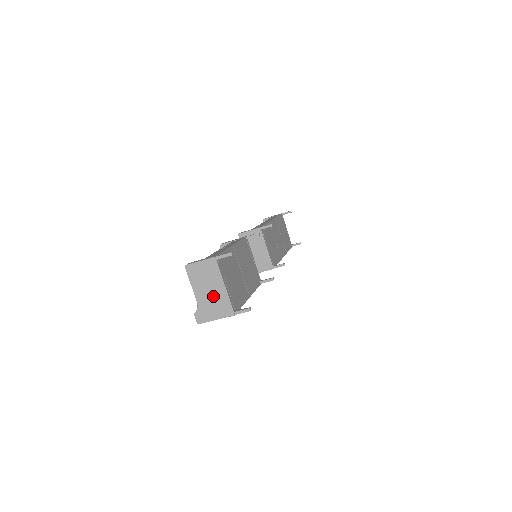
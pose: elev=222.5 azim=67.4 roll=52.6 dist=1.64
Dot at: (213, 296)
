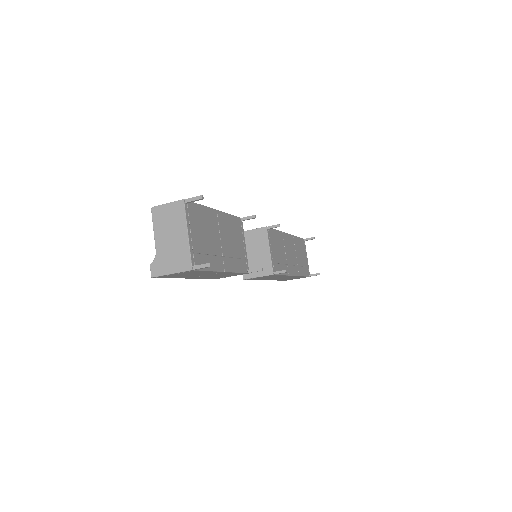
Dot at: (173, 245)
